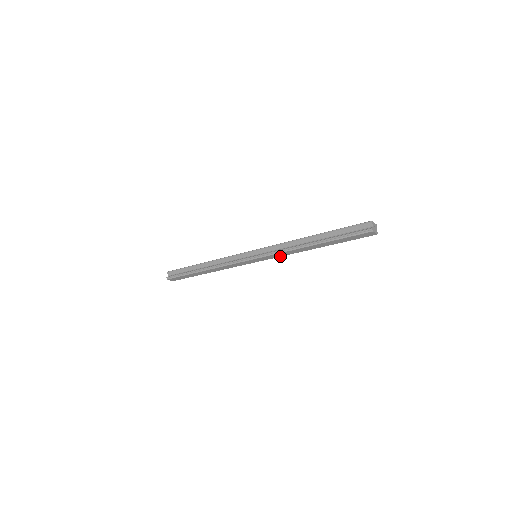
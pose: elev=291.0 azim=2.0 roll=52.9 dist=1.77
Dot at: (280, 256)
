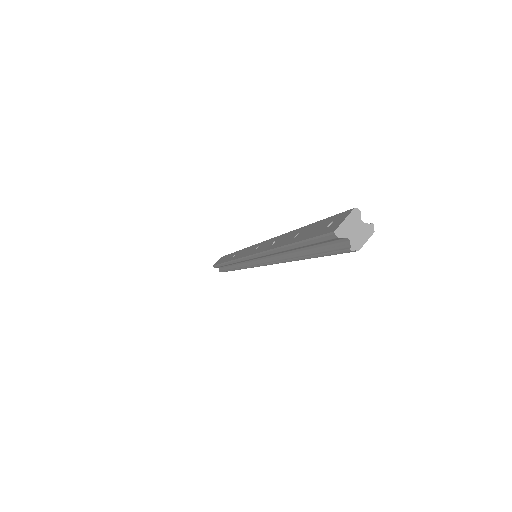
Dot at: occluded
